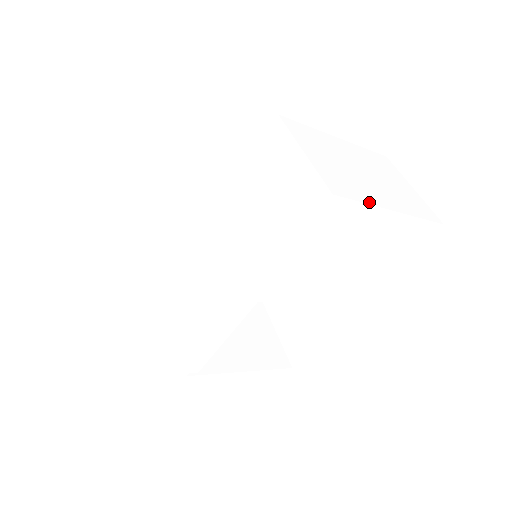
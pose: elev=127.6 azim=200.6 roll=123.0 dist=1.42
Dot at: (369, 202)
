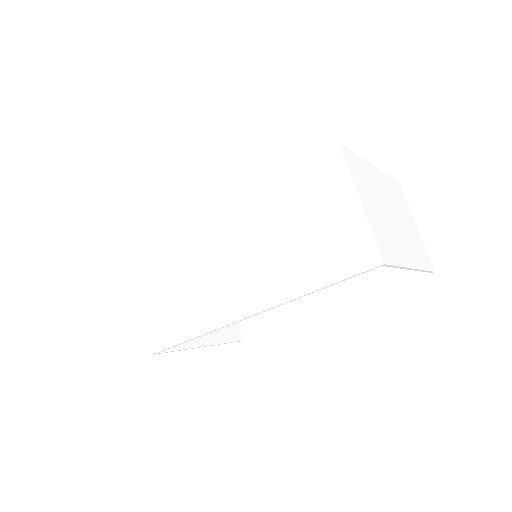
Dot at: (401, 263)
